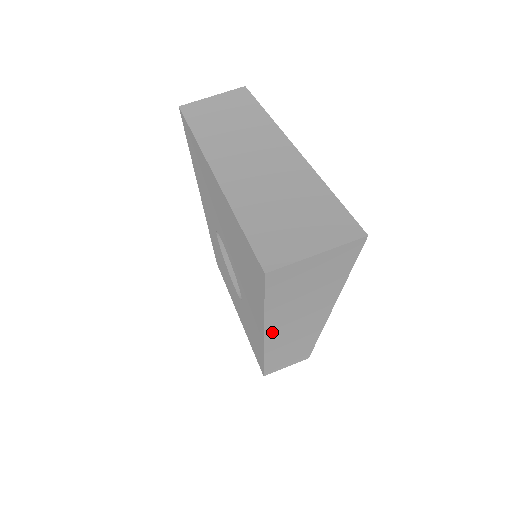
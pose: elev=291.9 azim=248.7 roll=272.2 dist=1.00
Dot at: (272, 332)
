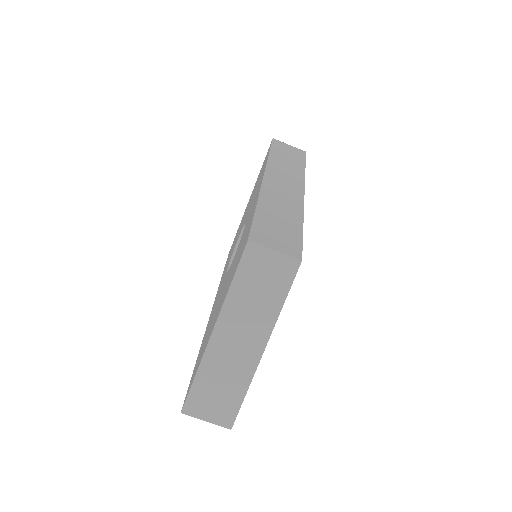
Dot at: occluded
